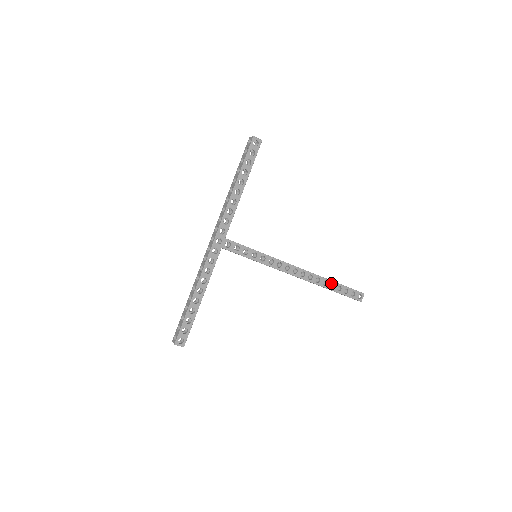
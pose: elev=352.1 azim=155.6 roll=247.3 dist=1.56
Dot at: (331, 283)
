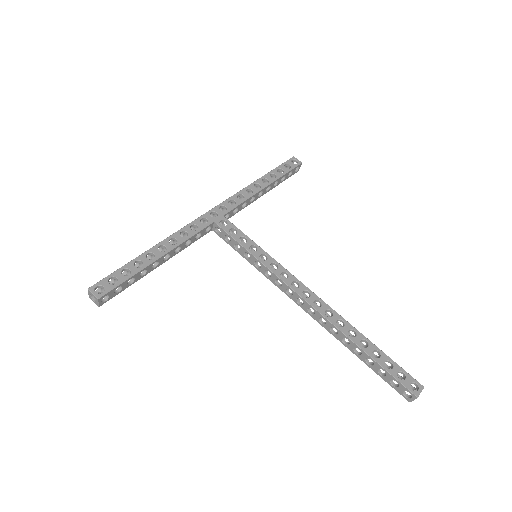
Dot at: (362, 339)
